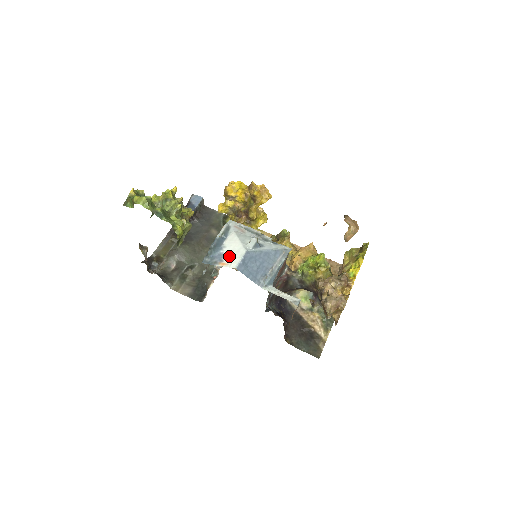
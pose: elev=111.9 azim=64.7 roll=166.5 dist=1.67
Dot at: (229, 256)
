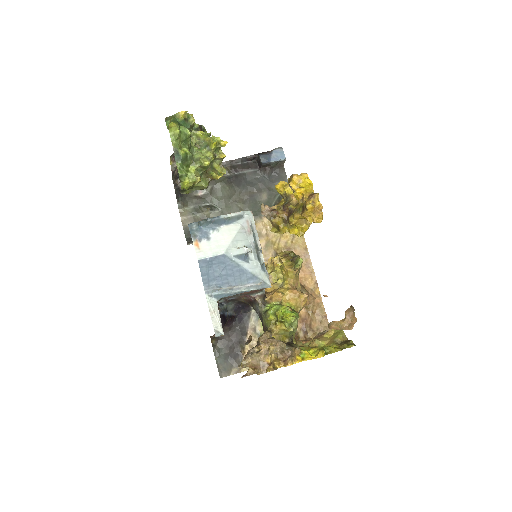
Dot at: (209, 243)
